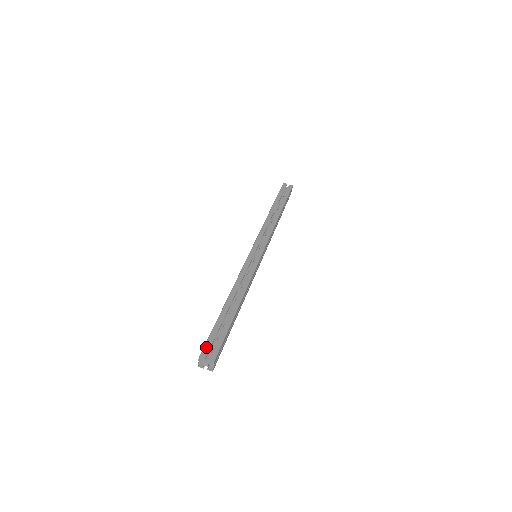
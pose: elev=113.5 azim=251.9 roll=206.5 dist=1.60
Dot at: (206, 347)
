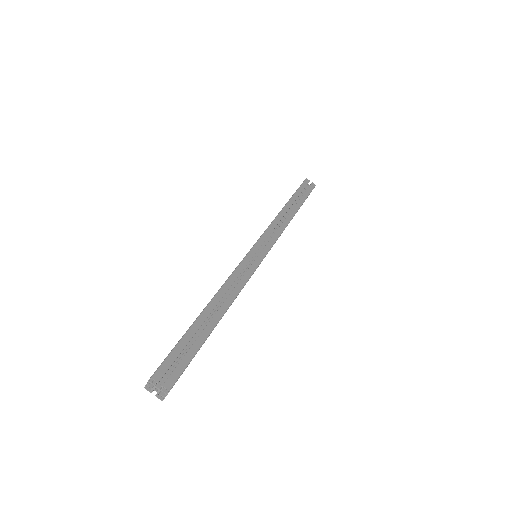
Dot at: (164, 364)
